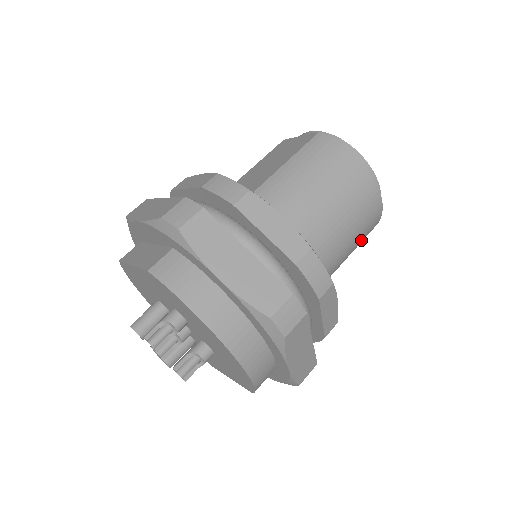
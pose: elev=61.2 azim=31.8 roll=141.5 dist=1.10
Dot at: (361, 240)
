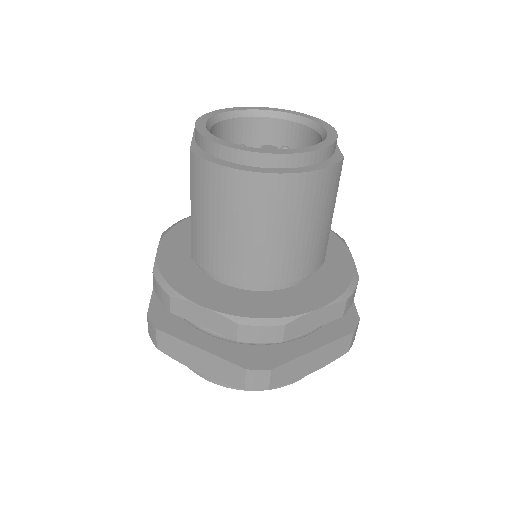
Dot at: (325, 204)
